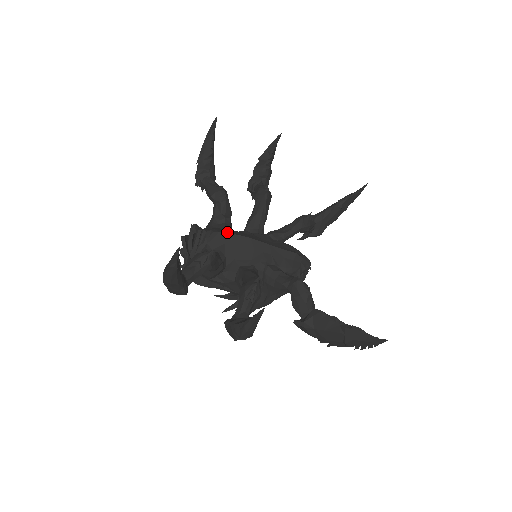
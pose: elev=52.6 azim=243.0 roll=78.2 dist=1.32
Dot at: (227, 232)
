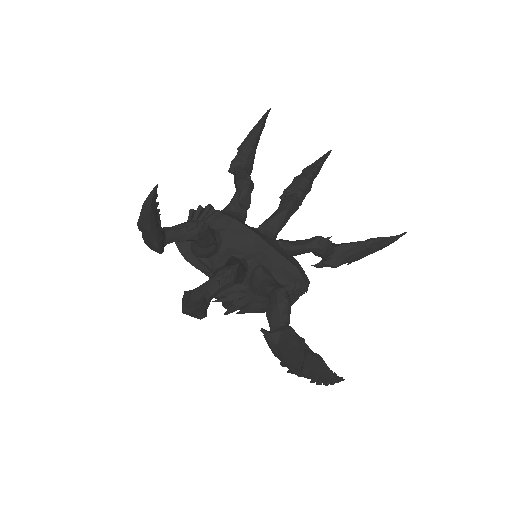
Dot at: (234, 218)
